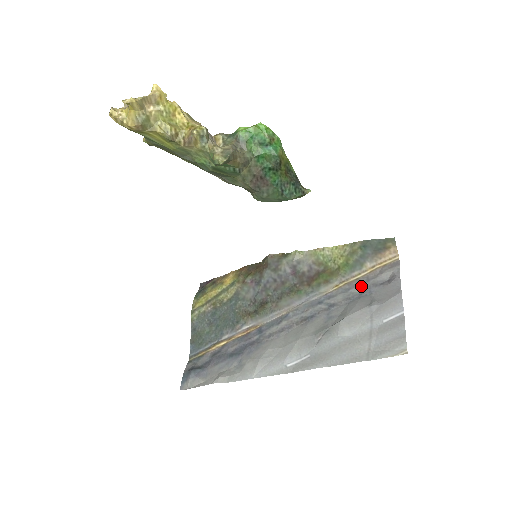
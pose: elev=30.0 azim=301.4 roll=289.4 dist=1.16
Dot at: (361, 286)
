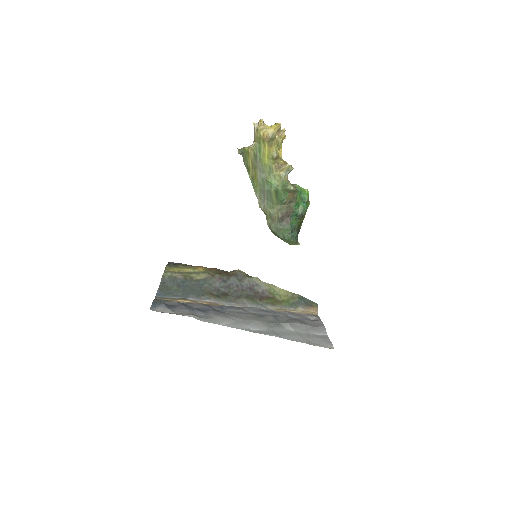
Dot at: (296, 316)
